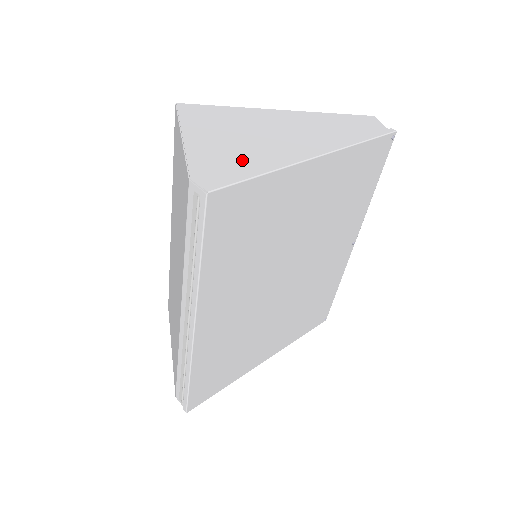
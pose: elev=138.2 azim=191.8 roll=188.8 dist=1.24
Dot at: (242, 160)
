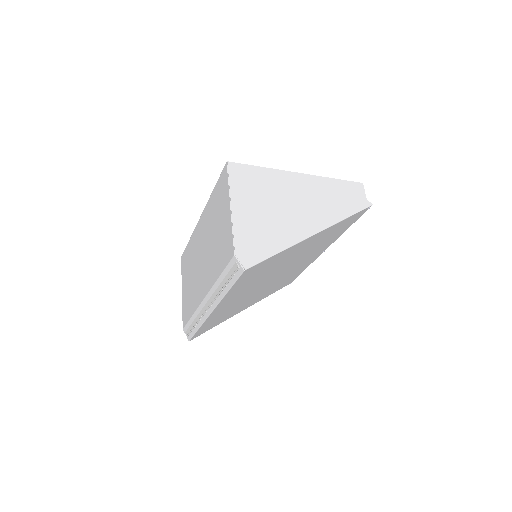
Dot at: (267, 235)
